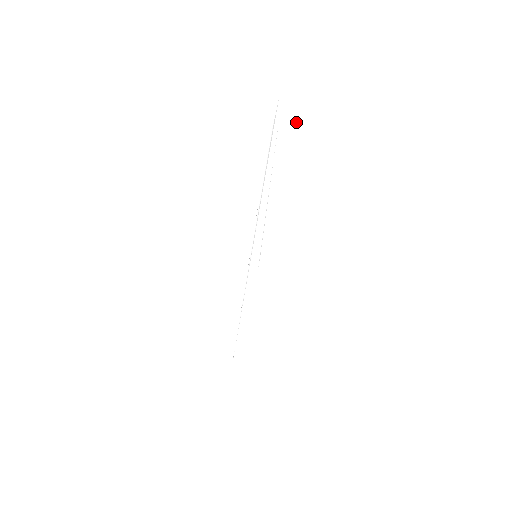
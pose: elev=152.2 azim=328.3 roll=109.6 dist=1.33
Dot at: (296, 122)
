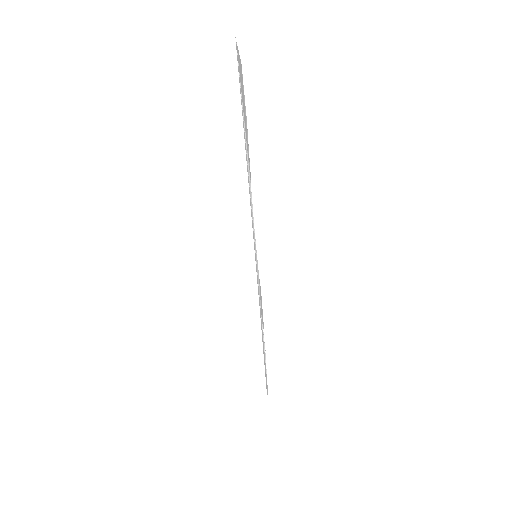
Dot at: (241, 69)
